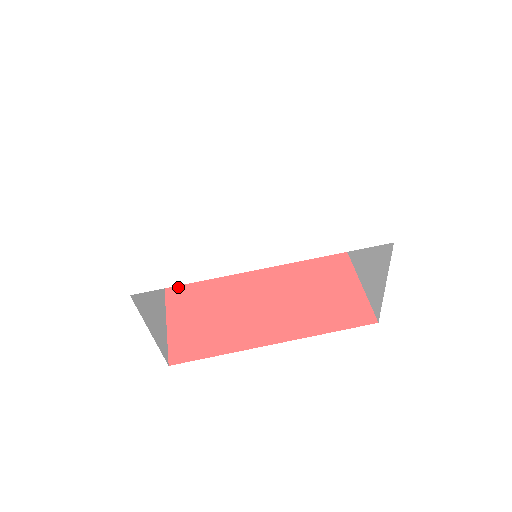
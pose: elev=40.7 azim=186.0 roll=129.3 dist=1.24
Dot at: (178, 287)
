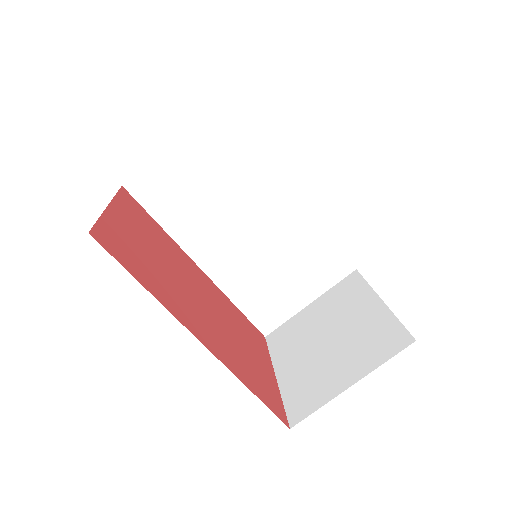
Dot at: (129, 209)
